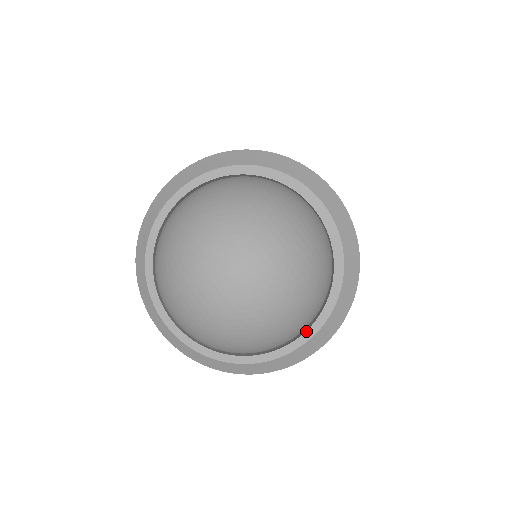
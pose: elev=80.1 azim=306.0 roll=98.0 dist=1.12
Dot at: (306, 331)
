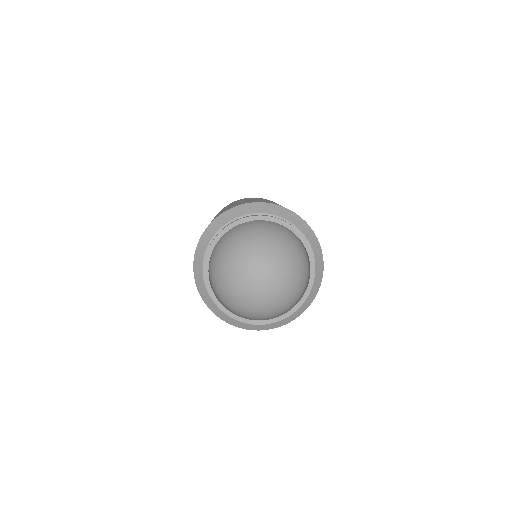
Dot at: (261, 320)
